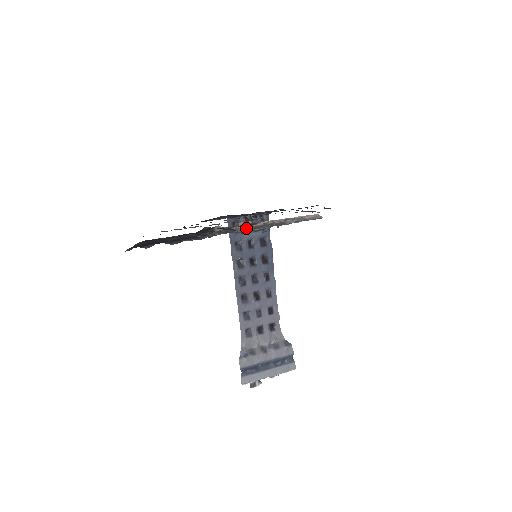
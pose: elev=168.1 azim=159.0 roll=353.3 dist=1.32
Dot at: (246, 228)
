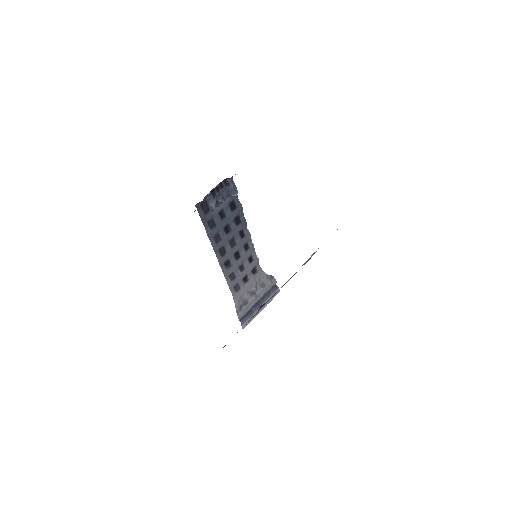
Dot at: occluded
